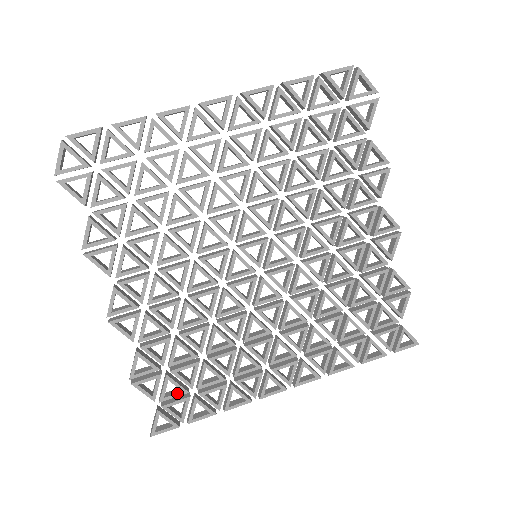
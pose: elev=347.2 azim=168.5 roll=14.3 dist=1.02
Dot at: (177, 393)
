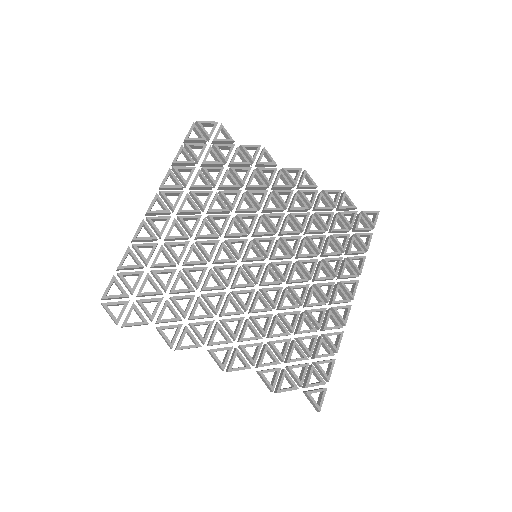
Dot at: (304, 371)
